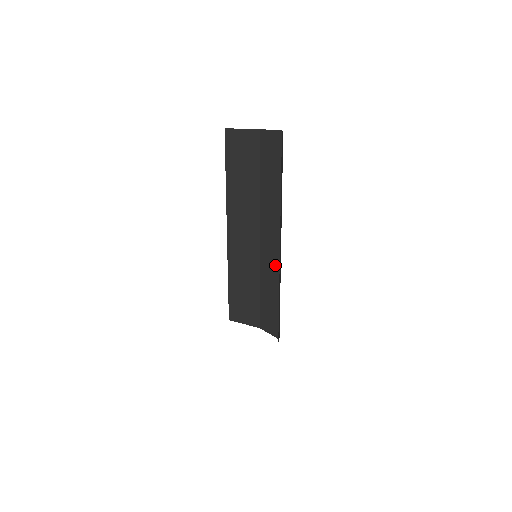
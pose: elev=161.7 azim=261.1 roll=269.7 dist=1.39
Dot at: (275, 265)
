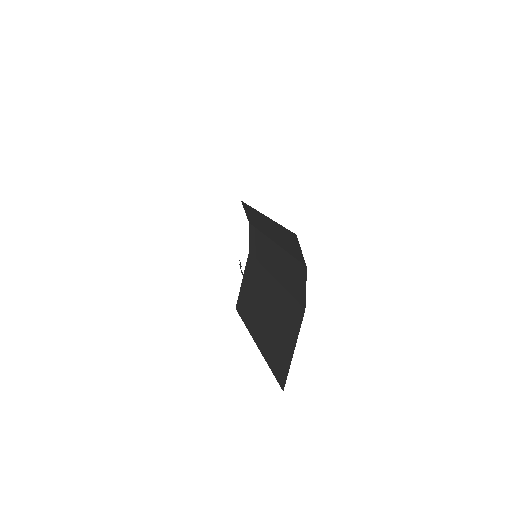
Dot at: occluded
